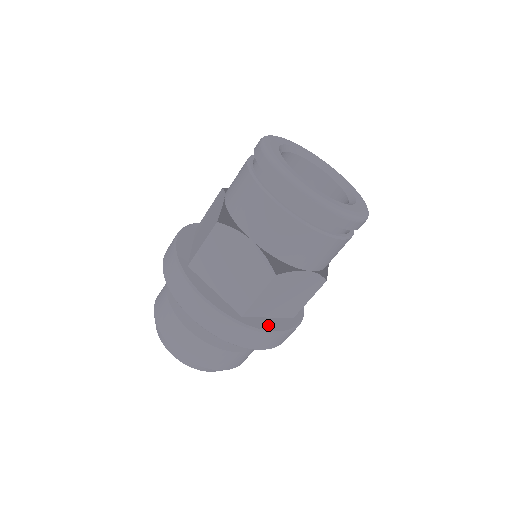
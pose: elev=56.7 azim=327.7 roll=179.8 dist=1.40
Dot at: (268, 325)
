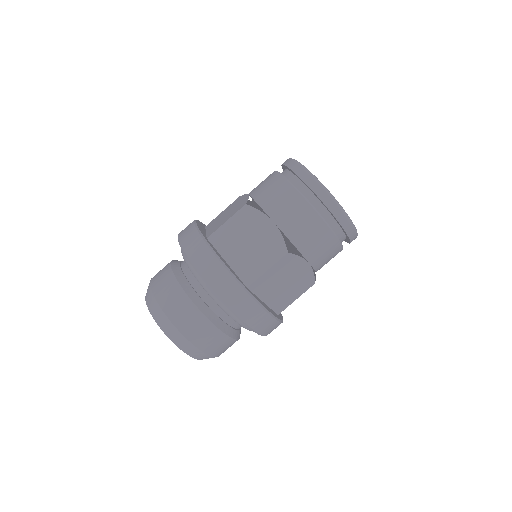
Dot at: (220, 256)
